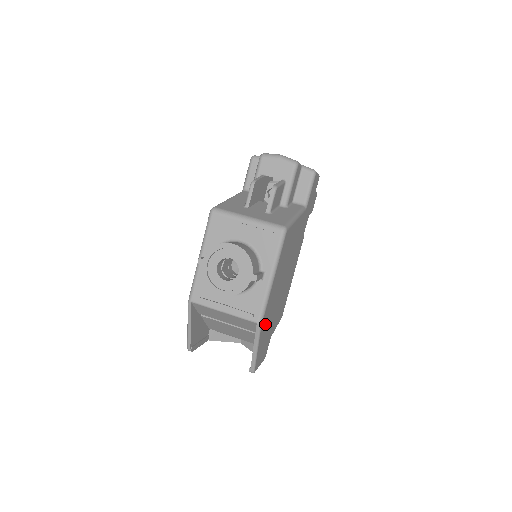
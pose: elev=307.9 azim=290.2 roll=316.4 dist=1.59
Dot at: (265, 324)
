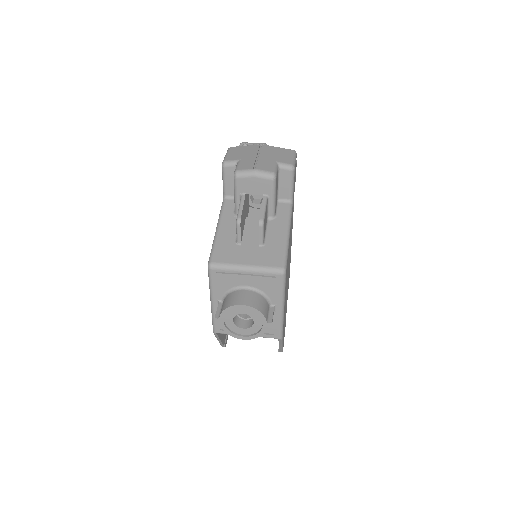
Dot at: occluded
